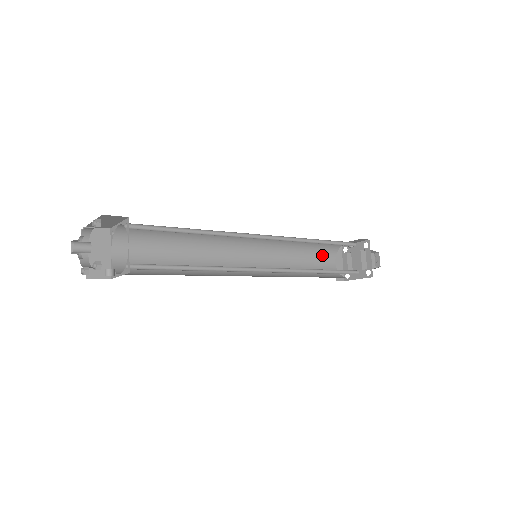
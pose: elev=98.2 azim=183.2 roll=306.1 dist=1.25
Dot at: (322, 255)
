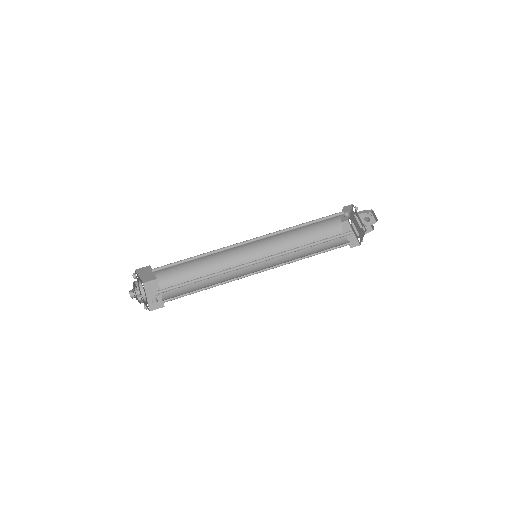
Dot at: (328, 234)
